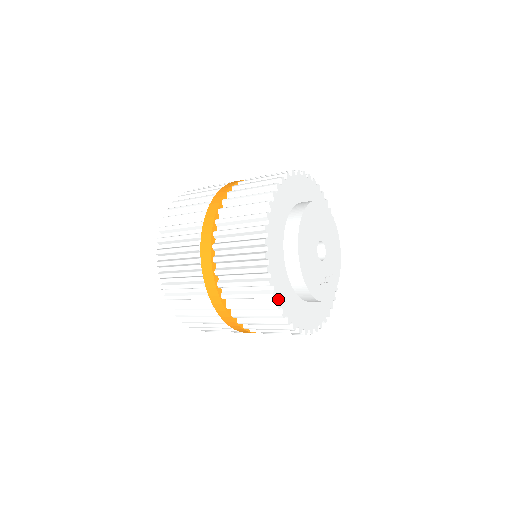
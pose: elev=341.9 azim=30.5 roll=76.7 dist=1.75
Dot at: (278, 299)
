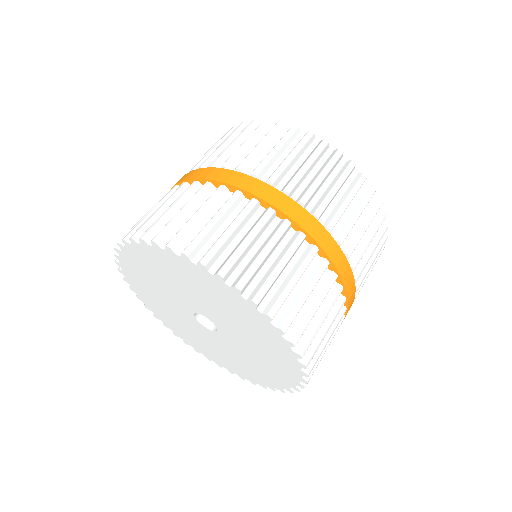
Dot at: (356, 172)
